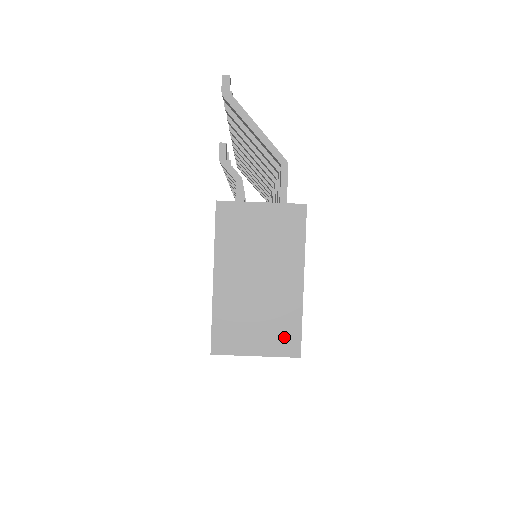
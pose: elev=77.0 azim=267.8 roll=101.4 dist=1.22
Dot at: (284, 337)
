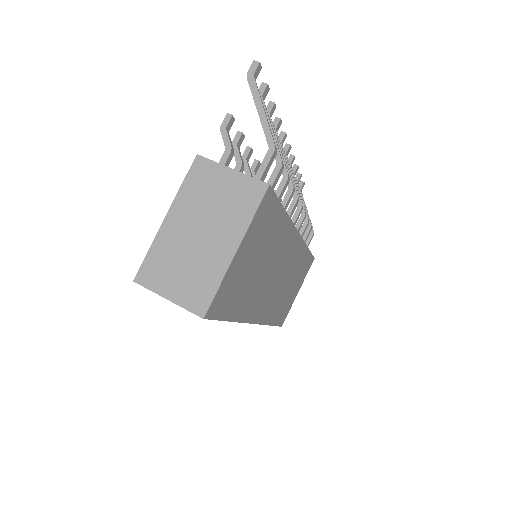
Dot at: (198, 293)
